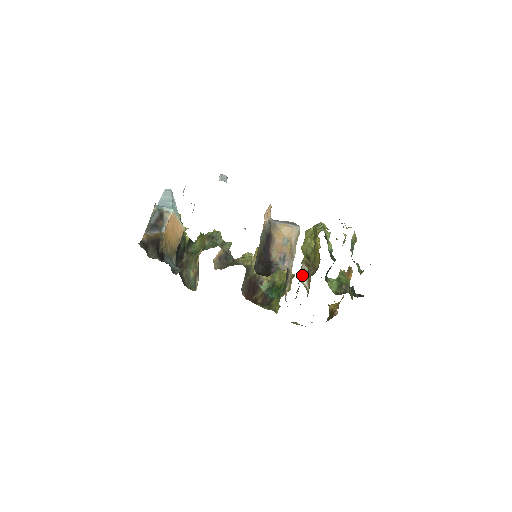
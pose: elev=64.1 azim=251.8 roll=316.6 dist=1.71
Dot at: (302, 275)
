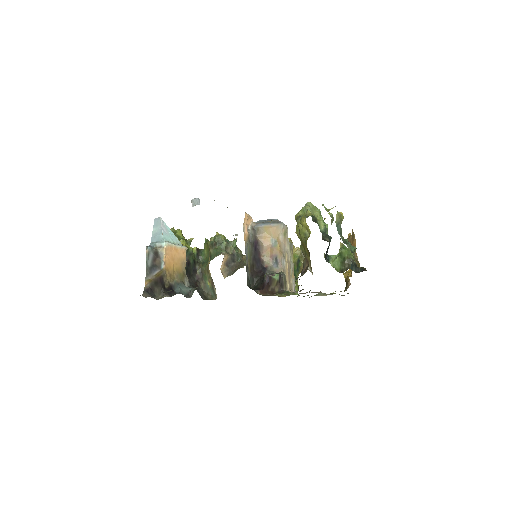
Dot at: occluded
